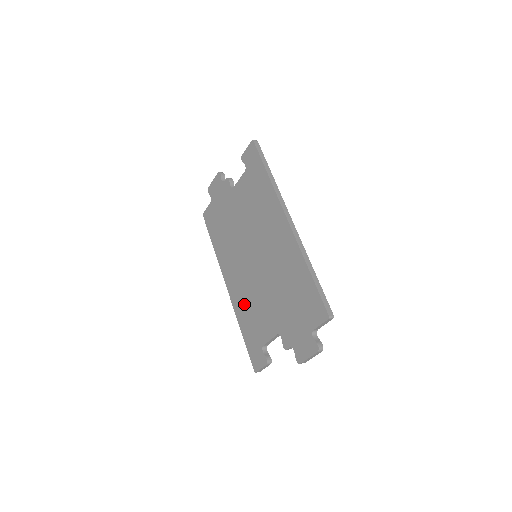
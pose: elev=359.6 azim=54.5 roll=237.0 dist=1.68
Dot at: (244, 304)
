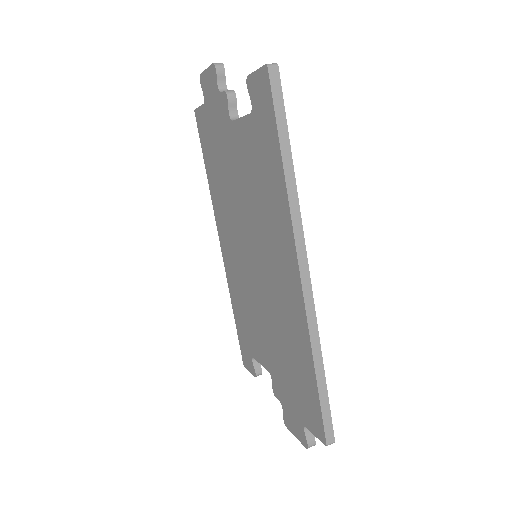
Dot at: (237, 293)
